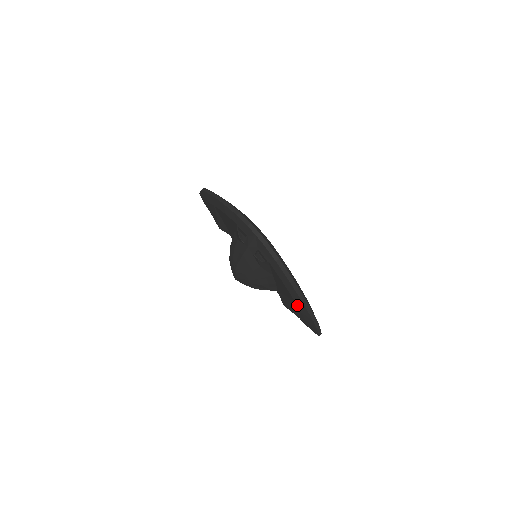
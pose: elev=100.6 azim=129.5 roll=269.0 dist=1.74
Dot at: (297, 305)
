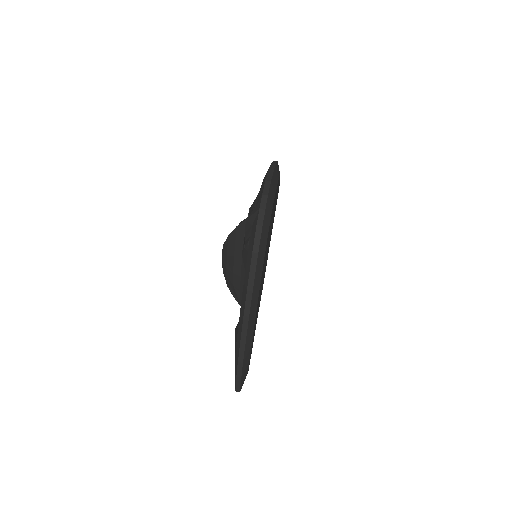
Dot at: (238, 329)
